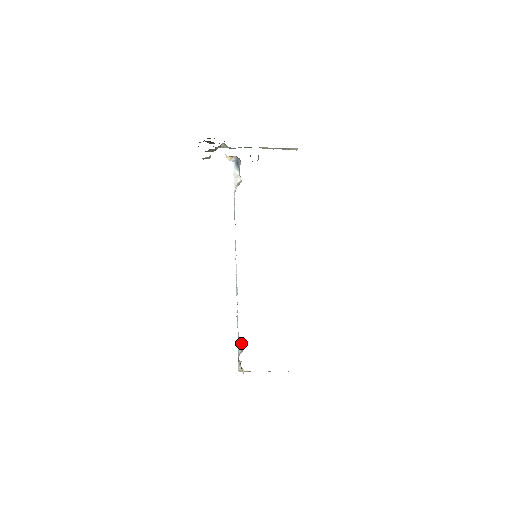
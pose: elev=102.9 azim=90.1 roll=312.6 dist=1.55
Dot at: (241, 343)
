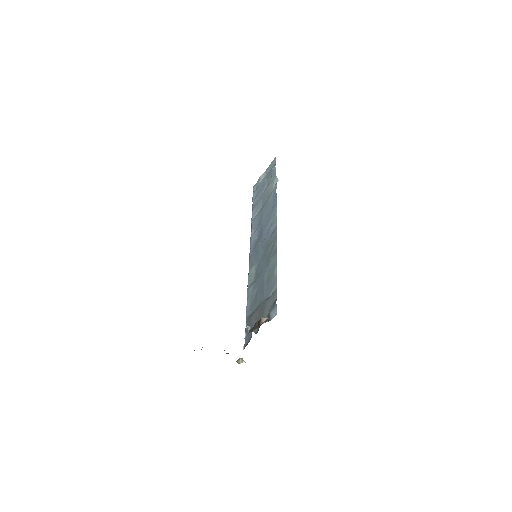
Dot at: occluded
